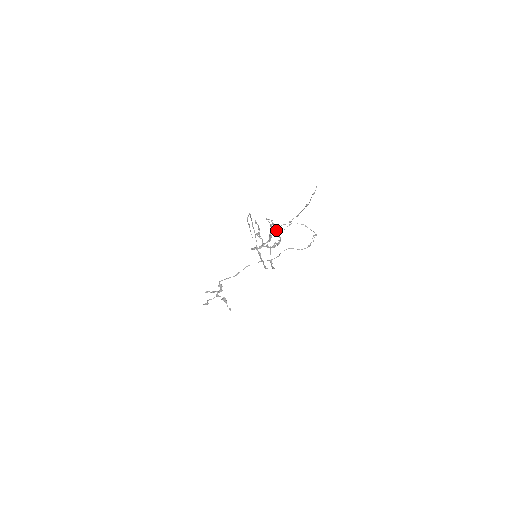
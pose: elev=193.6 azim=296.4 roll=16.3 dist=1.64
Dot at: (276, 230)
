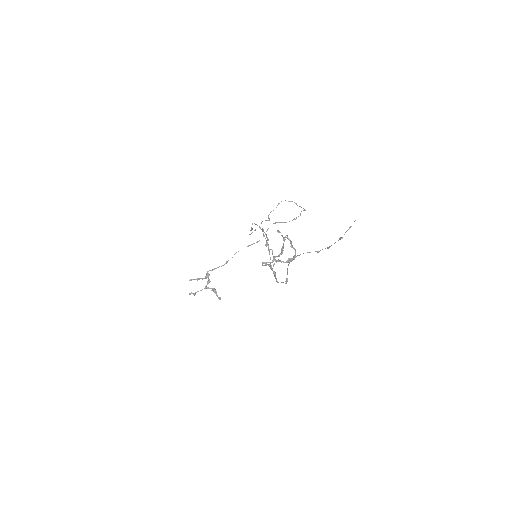
Dot at: (292, 246)
